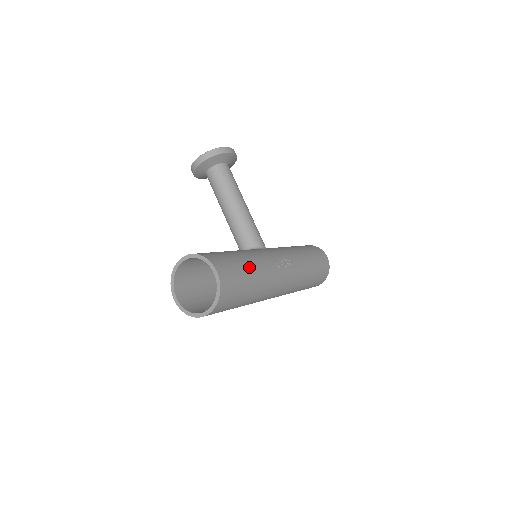
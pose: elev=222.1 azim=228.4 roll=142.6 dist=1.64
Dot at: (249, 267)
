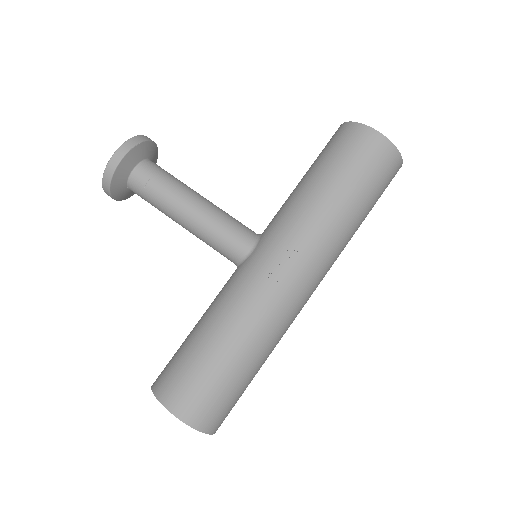
Dot at: (220, 351)
